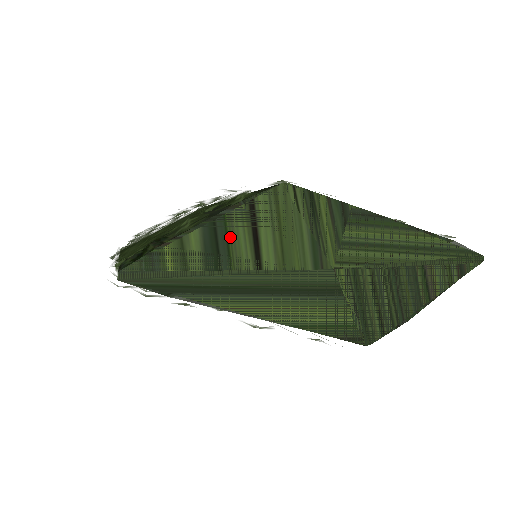
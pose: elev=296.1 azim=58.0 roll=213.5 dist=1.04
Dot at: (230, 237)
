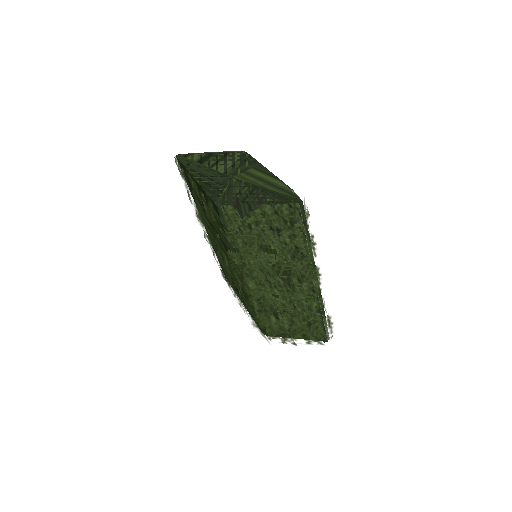
Dot at: (213, 158)
